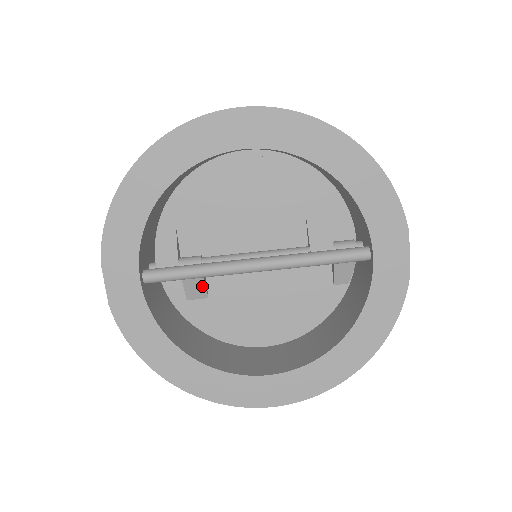
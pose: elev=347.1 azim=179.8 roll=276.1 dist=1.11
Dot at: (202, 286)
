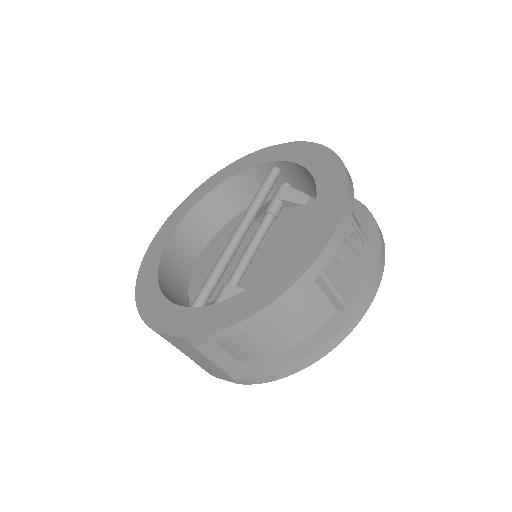
Dot at: occluded
